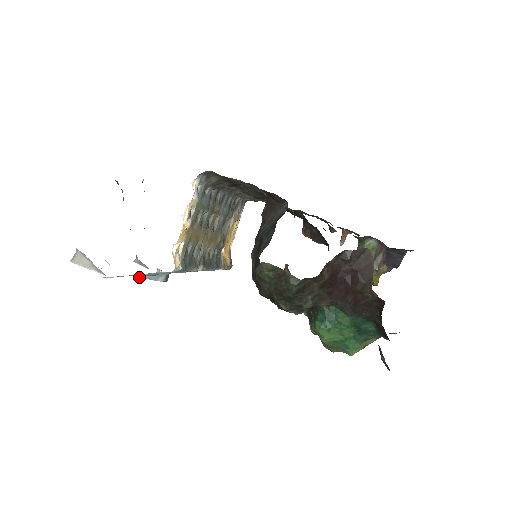
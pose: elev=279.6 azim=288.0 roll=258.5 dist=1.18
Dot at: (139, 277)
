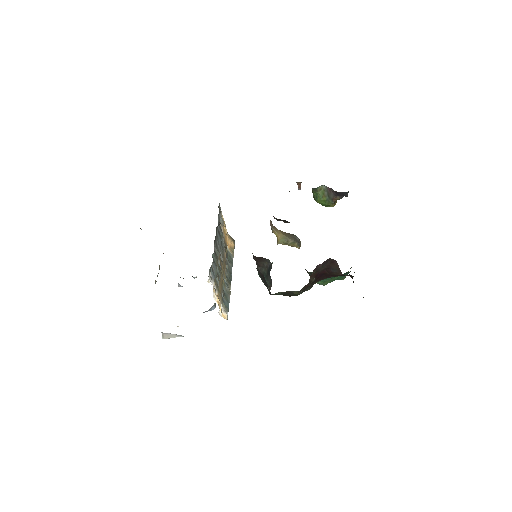
Dot at: occluded
